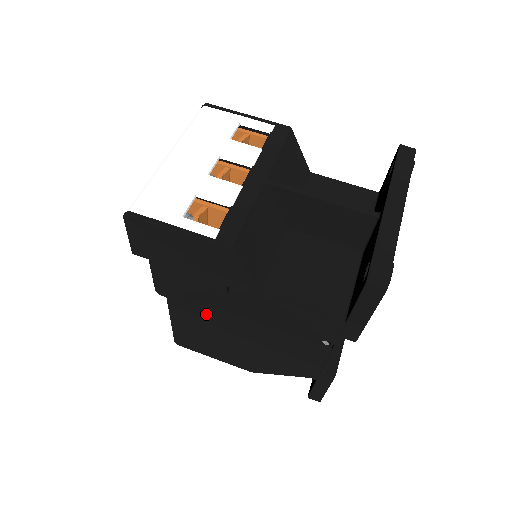
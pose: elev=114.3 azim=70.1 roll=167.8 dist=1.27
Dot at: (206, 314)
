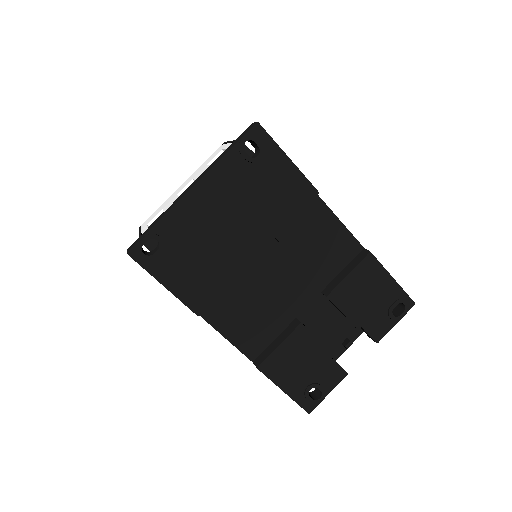
Dot at: occluded
